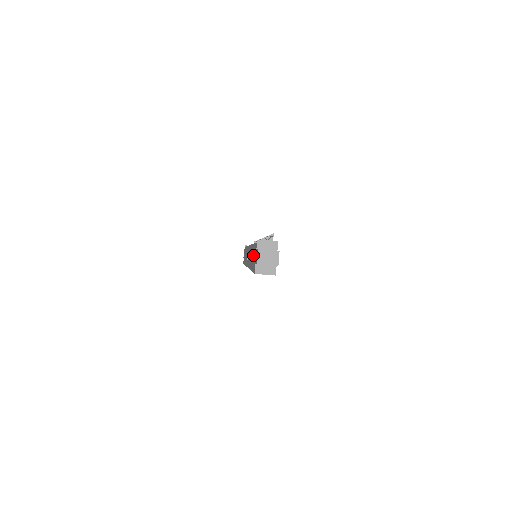
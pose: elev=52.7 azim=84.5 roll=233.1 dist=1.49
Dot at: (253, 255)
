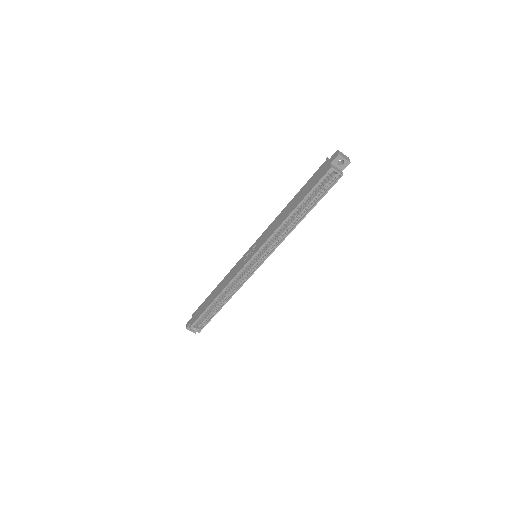
Dot at: (307, 186)
